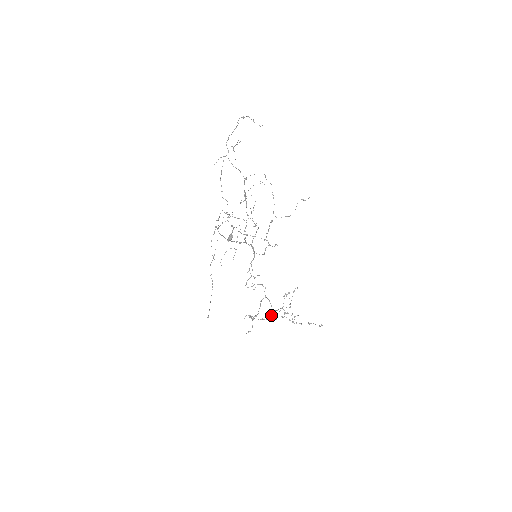
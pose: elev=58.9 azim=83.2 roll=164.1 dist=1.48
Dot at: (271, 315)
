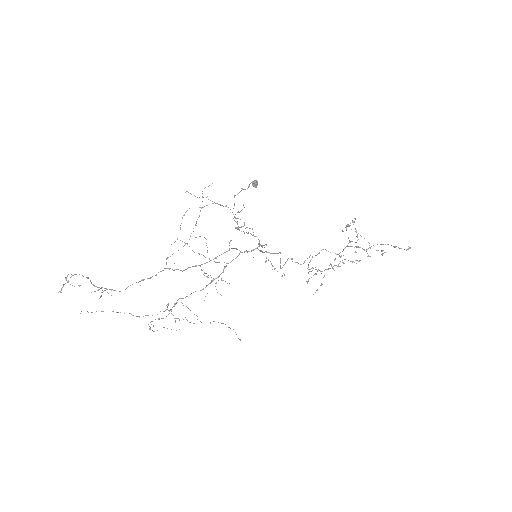
Dot at: (339, 256)
